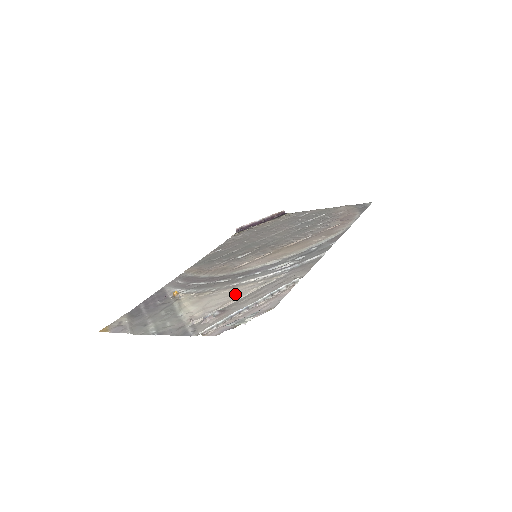
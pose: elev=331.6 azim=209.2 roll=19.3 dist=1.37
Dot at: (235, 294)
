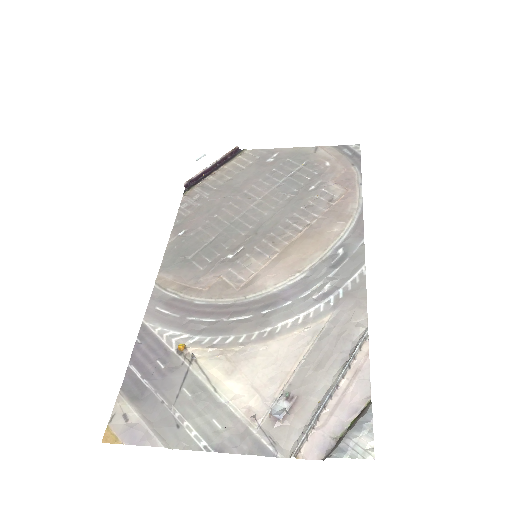
Dot at: (287, 357)
